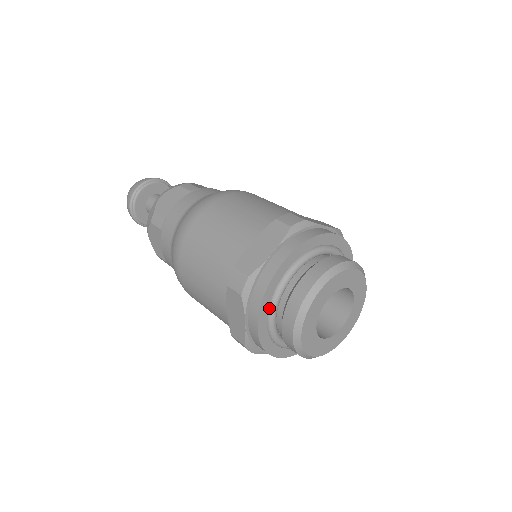
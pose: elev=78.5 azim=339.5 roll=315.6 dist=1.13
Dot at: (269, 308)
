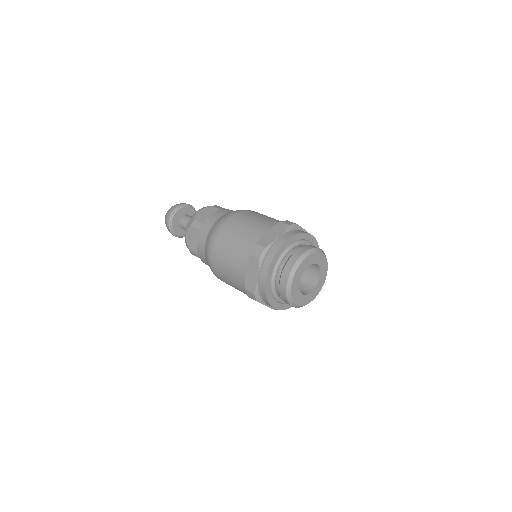
Dot at: (274, 268)
